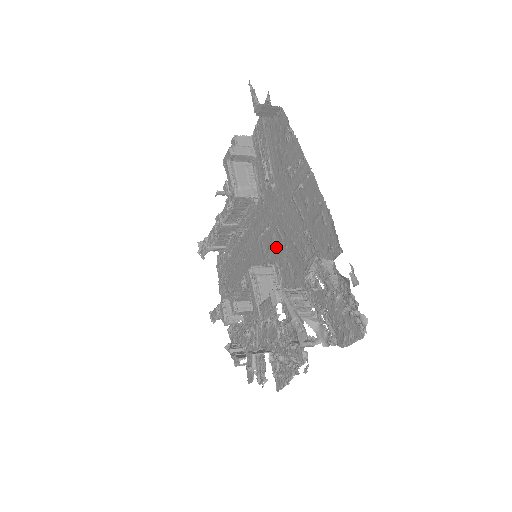
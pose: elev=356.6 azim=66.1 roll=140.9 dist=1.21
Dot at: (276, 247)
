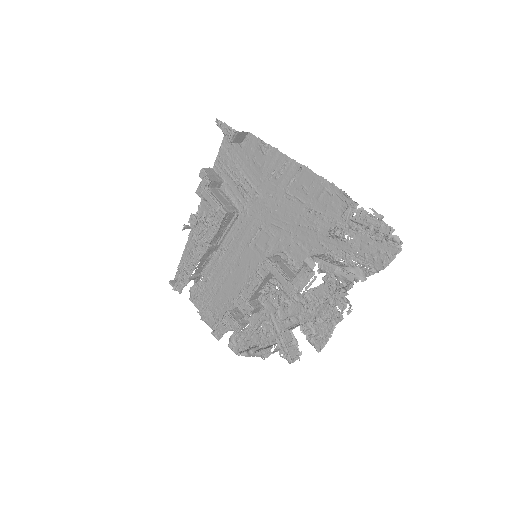
Dot at: (277, 239)
